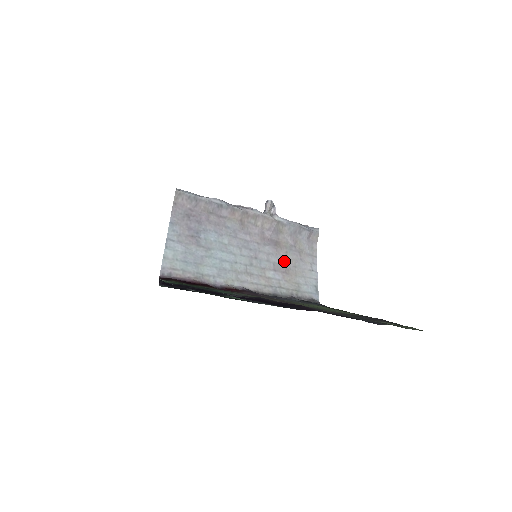
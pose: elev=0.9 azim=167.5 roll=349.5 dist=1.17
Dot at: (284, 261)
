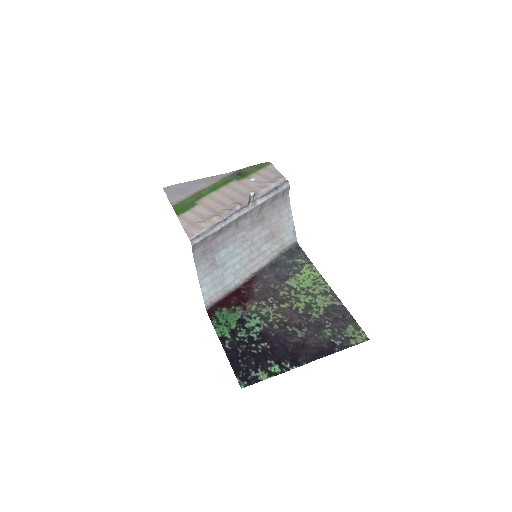
Dot at: (270, 229)
